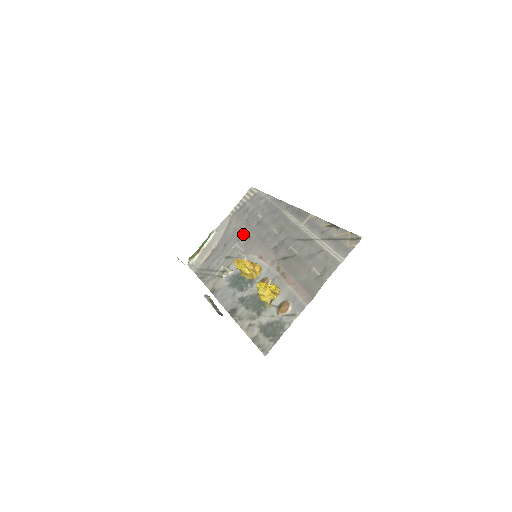
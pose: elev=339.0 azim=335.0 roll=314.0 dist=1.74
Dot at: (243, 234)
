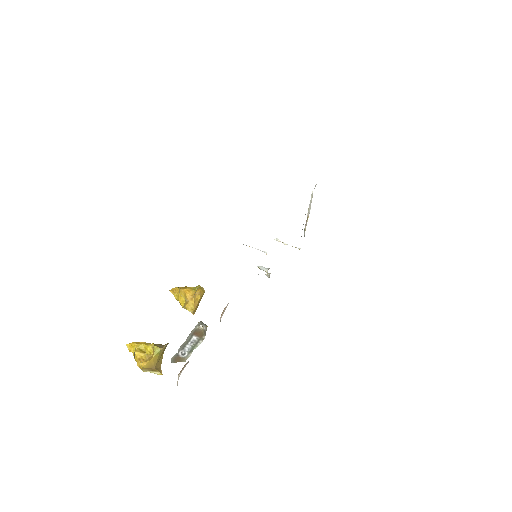
Dot at: occluded
